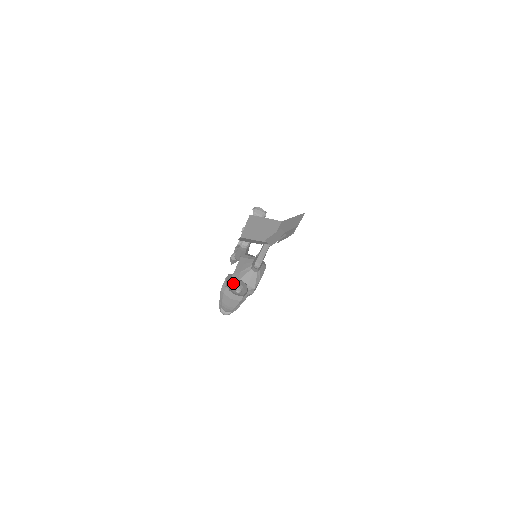
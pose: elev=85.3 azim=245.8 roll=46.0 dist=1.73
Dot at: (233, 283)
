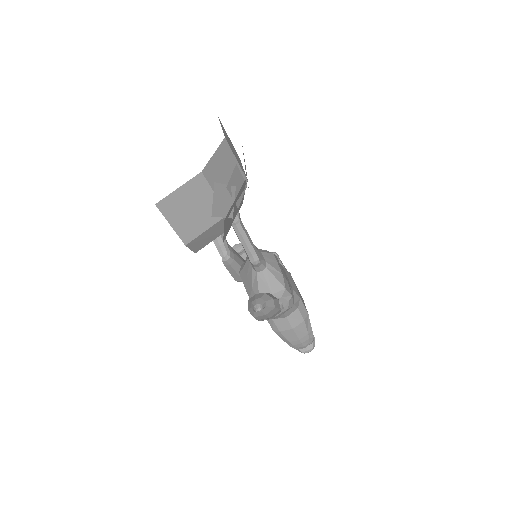
Dot at: (248, 307)
